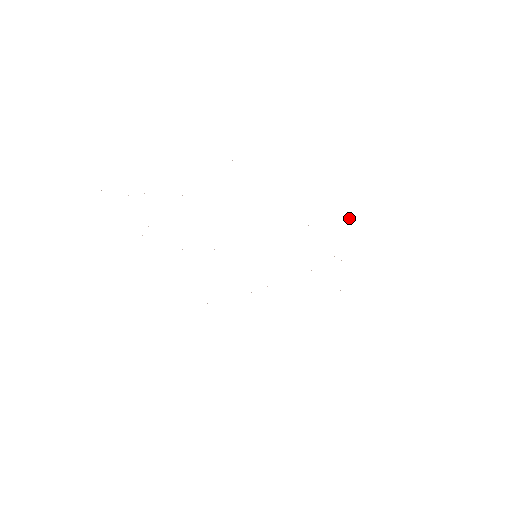
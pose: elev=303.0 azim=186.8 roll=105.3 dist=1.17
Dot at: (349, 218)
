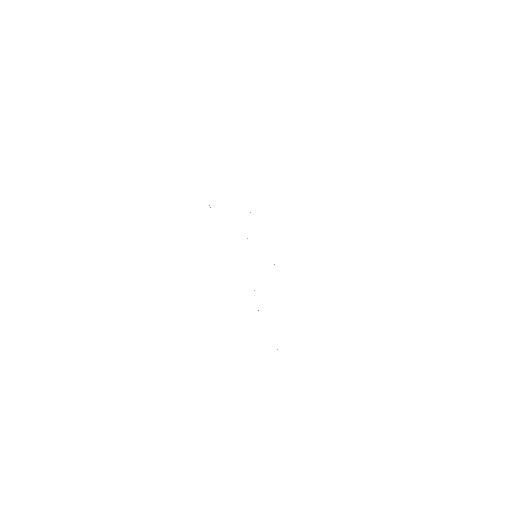
Dot at: occluded
